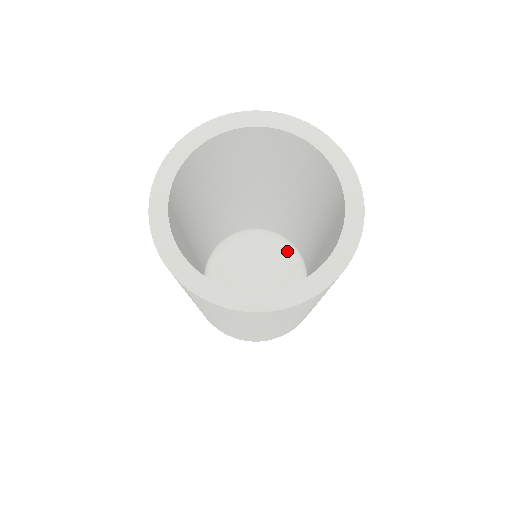
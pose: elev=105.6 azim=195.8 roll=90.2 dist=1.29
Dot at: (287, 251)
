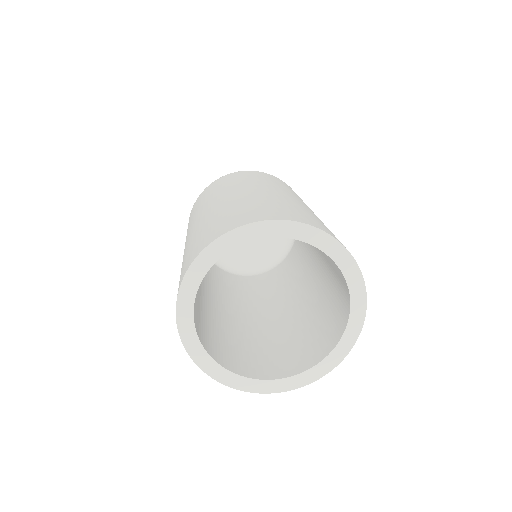
Dot at: occluded
